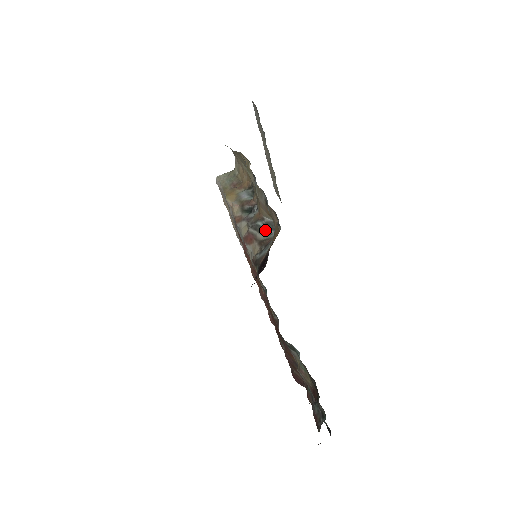
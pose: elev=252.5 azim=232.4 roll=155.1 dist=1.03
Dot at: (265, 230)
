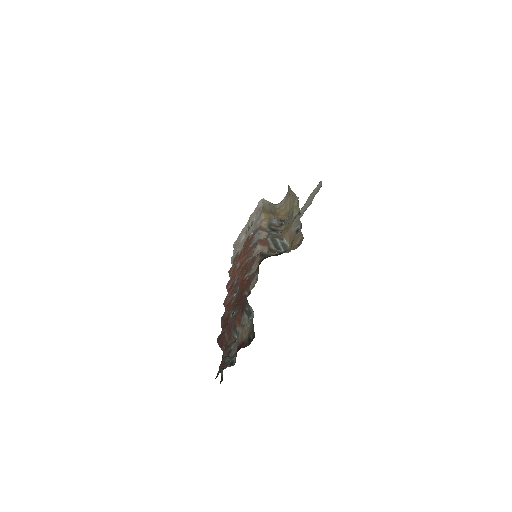
Dot at: (278, 246)
